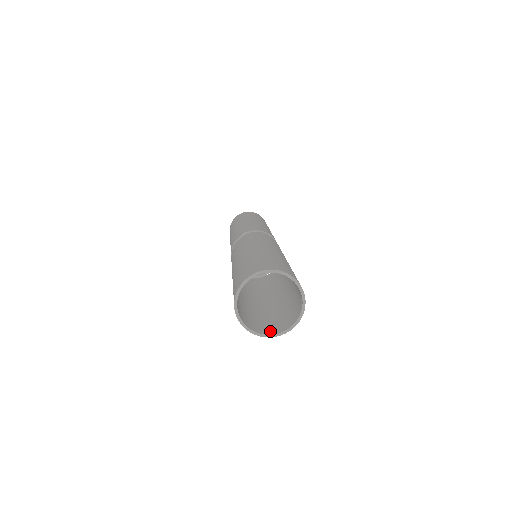
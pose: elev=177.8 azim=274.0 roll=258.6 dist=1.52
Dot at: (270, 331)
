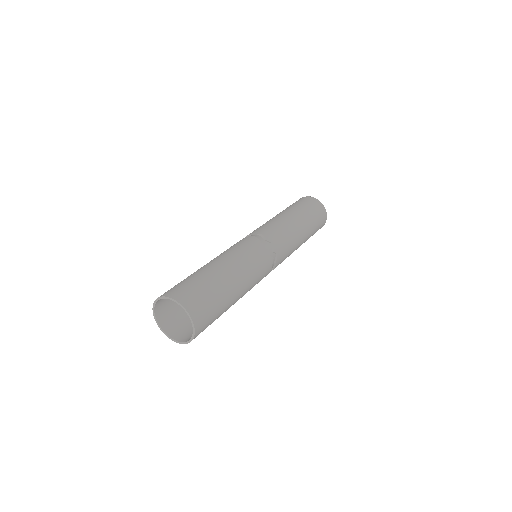
Dot at: (186, 338)
